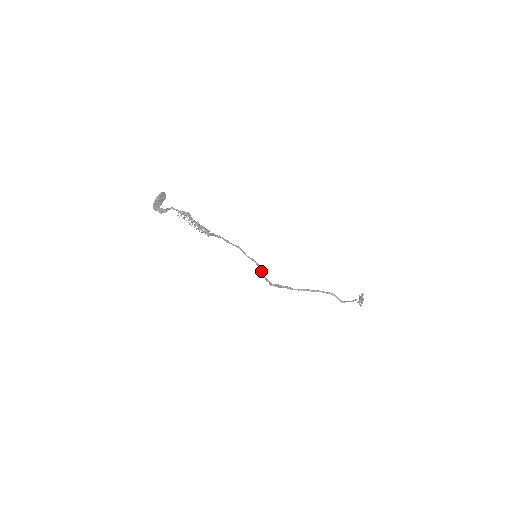
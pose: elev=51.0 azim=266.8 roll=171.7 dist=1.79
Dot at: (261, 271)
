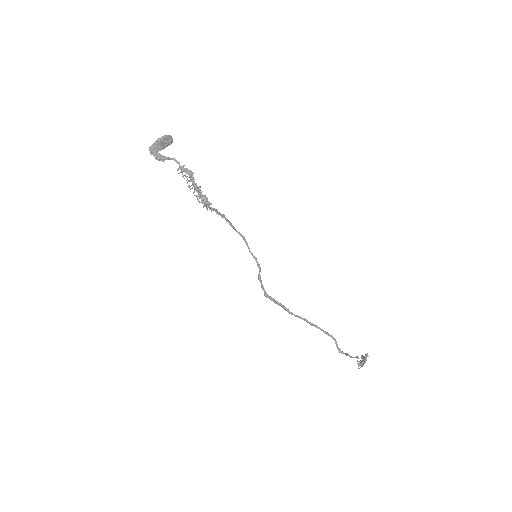
Dot at: (260, 275)
